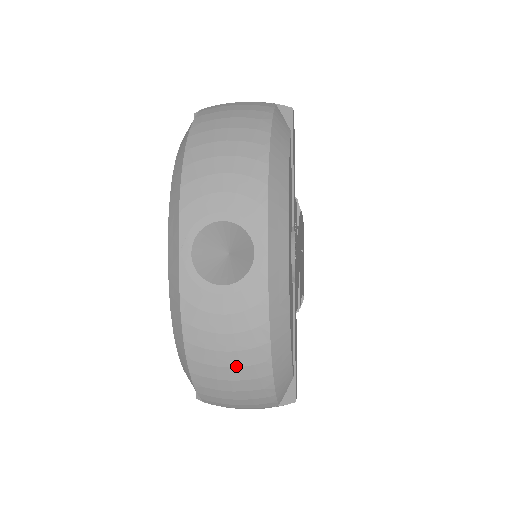
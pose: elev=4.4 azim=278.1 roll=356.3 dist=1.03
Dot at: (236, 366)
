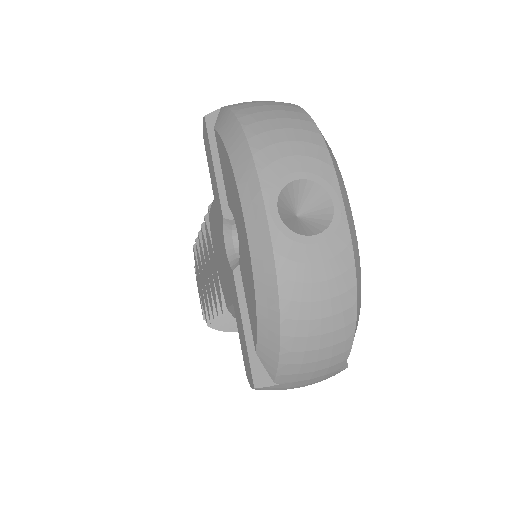
Dot at: (328, 316)
